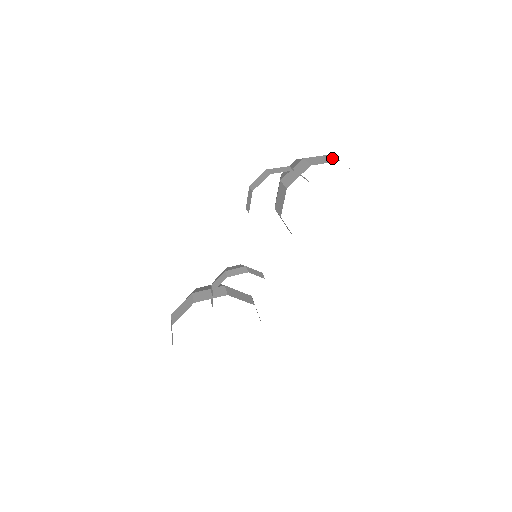
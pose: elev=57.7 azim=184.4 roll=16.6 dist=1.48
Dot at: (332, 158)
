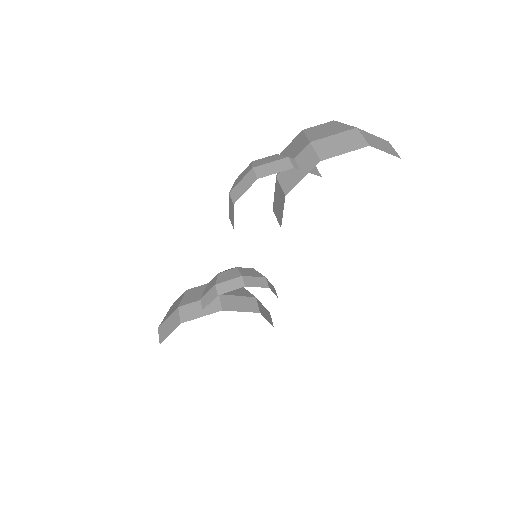
Dot at: (356, 139)
